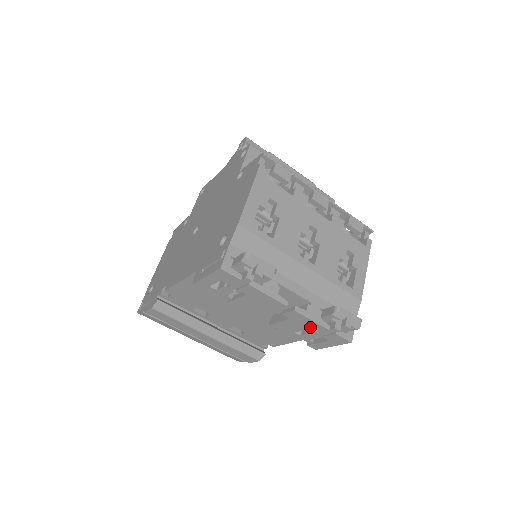
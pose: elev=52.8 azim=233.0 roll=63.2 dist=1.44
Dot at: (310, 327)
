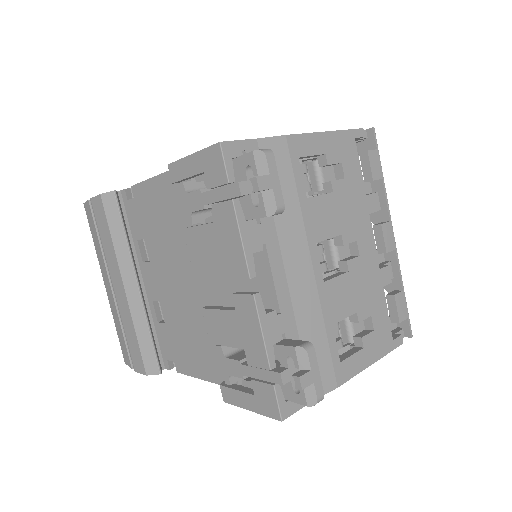
Dot at: (249, 347)
